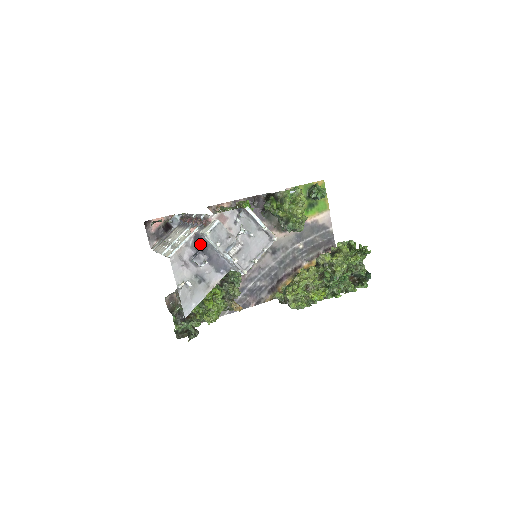
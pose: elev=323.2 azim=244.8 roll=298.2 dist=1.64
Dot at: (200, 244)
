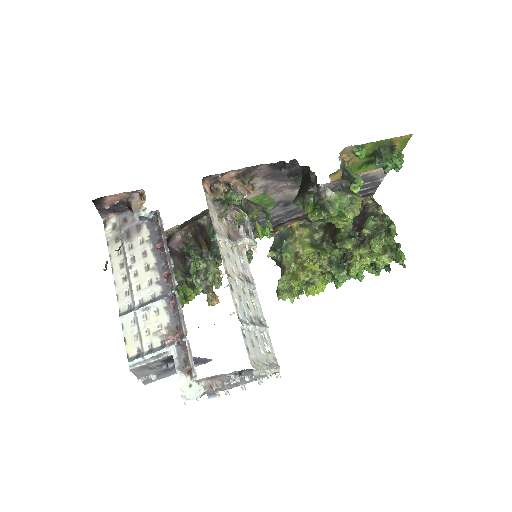
Dot at: occluded
